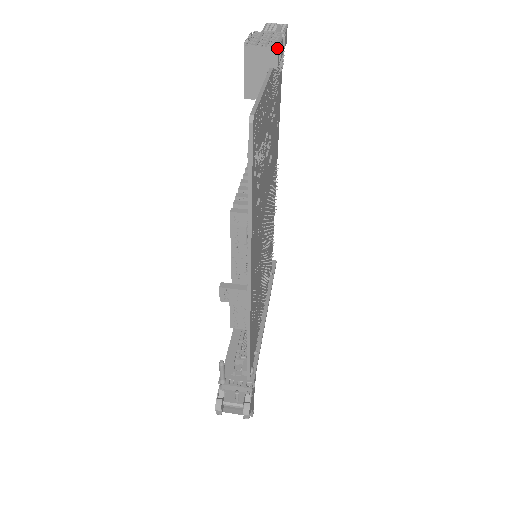
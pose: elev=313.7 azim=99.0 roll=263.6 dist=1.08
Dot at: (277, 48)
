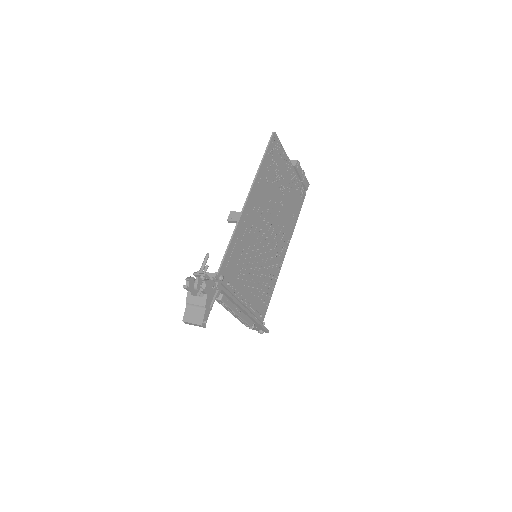
Dot at: (297, 160)
